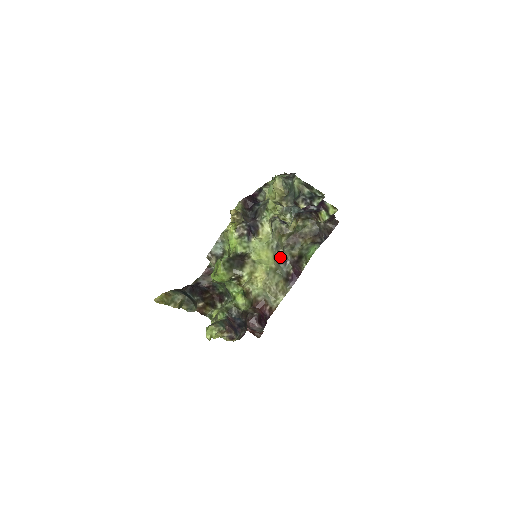
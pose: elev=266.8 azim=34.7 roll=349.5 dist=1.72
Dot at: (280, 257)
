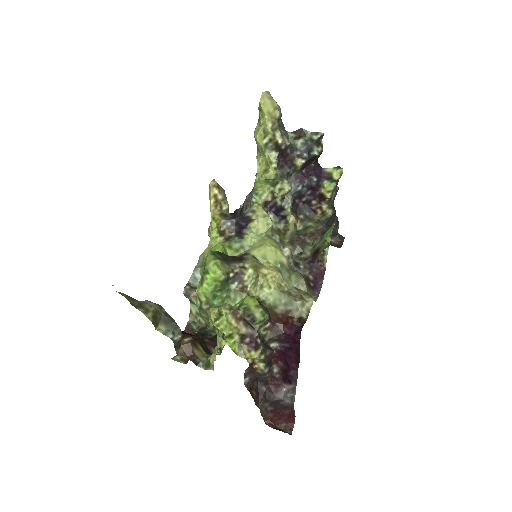
Dot at: (289, 257)
